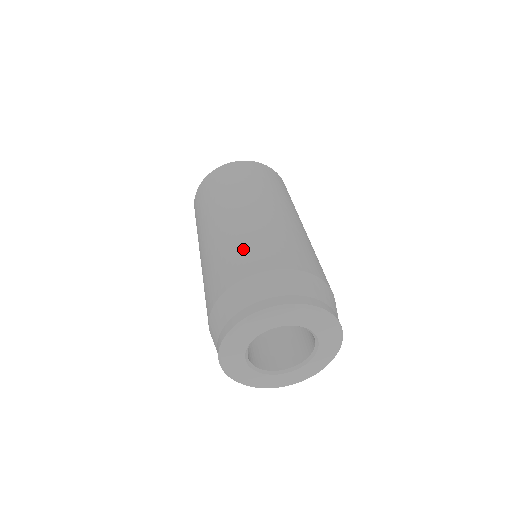
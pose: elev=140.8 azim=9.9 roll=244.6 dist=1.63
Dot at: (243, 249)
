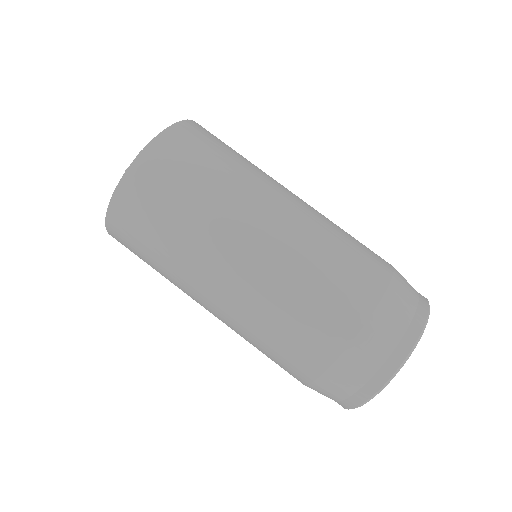
Dot at: (292, 329)
